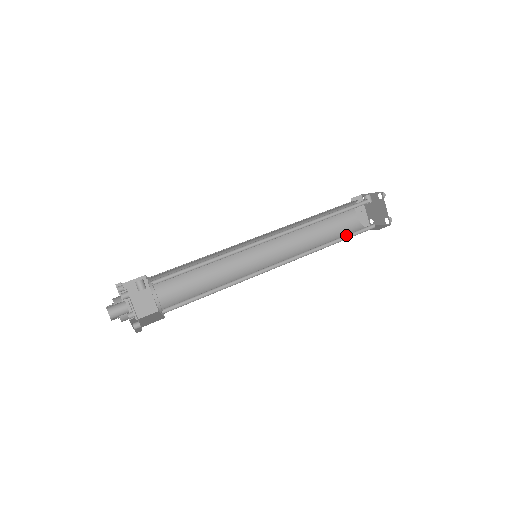
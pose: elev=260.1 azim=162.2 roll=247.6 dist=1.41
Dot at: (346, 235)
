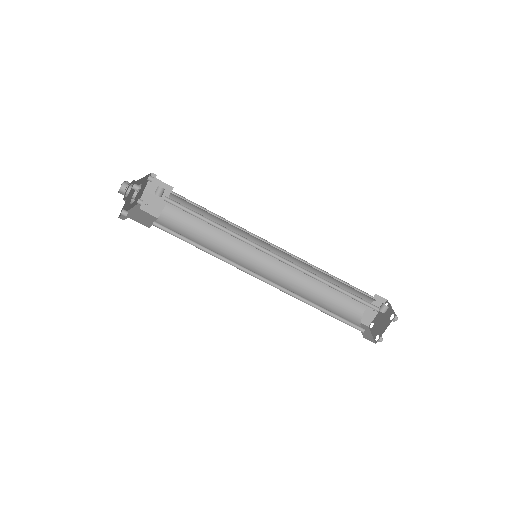
Dot at: occluded
